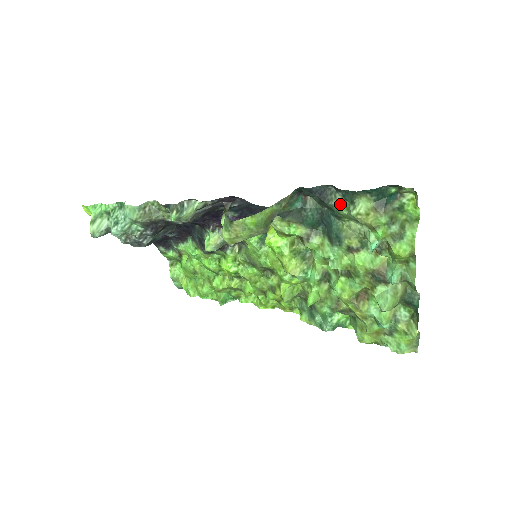
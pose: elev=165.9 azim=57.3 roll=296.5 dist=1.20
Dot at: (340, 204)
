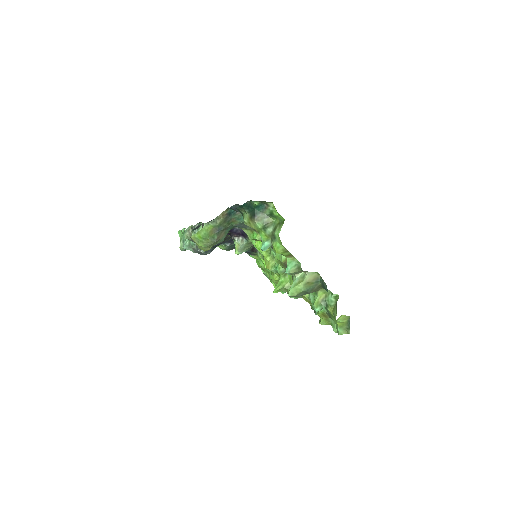
Dot at: occluded
